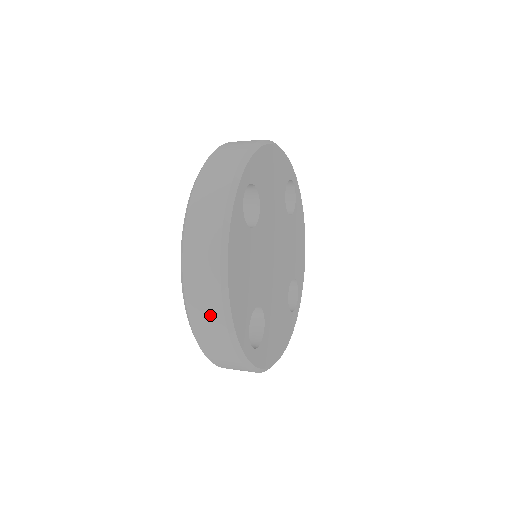
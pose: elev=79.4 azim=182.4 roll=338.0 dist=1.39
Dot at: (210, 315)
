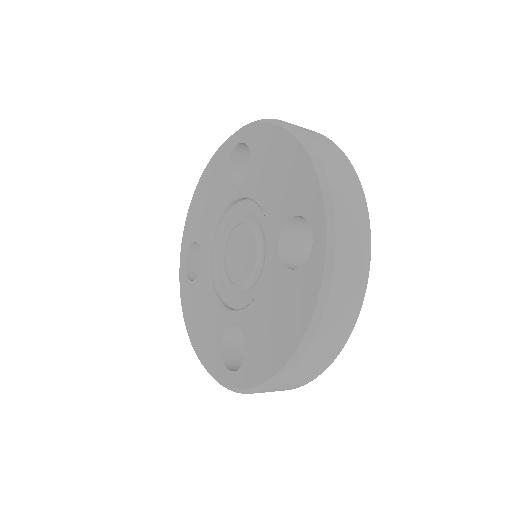
Dot at: (340, 162)
